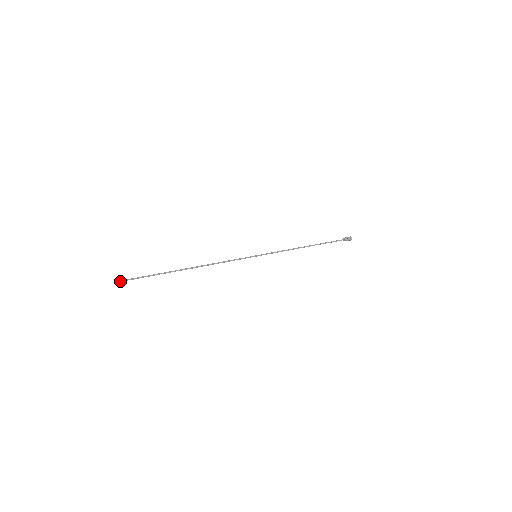
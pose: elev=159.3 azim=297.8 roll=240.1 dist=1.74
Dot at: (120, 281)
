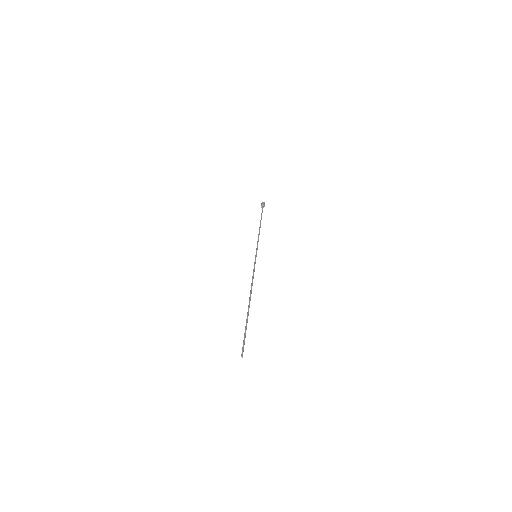
Dot at: (242, 355)
